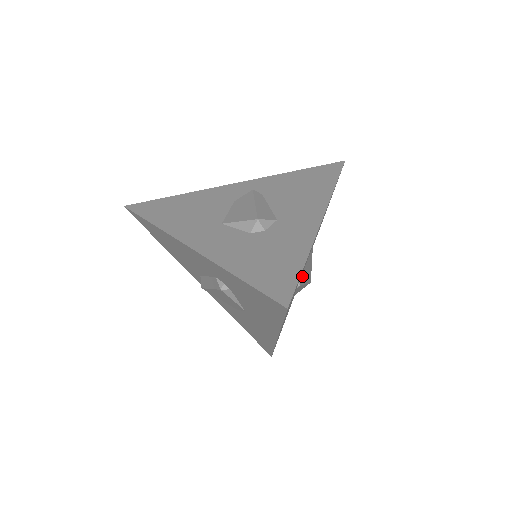
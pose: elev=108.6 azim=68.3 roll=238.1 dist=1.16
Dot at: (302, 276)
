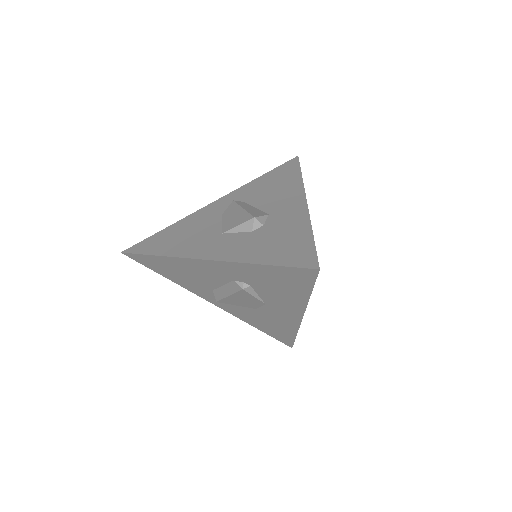
Dot at: occluded
